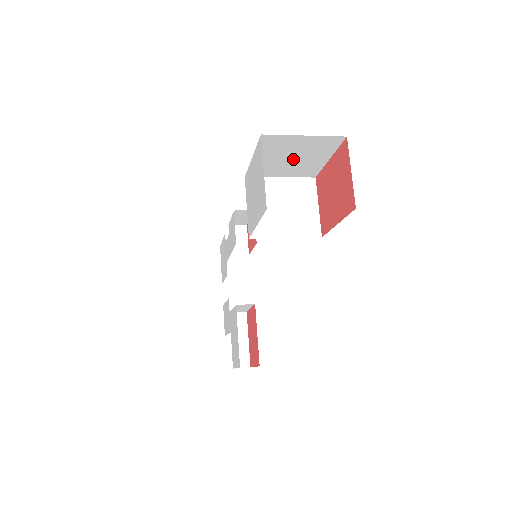
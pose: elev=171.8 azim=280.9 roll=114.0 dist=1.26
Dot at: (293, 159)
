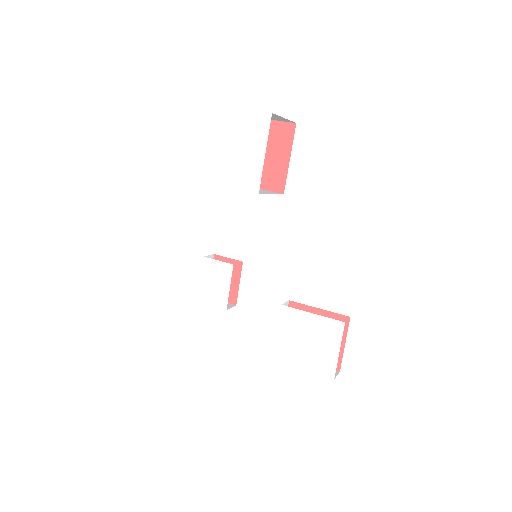
Dot at: occluded
